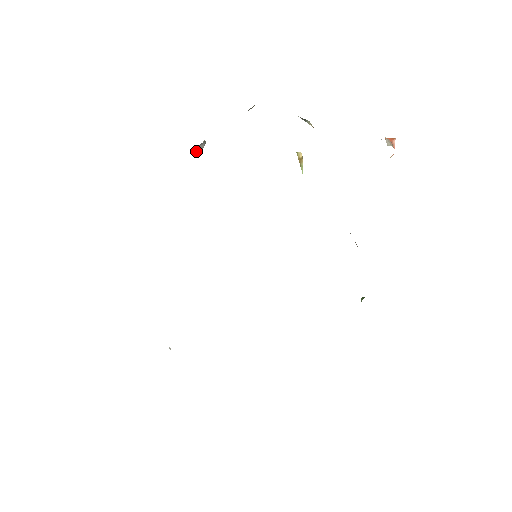
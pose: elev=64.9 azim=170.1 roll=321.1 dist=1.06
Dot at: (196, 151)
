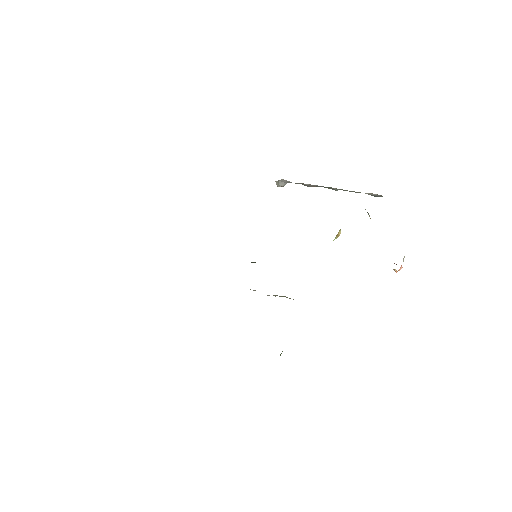
Dot at: (277, 182)
